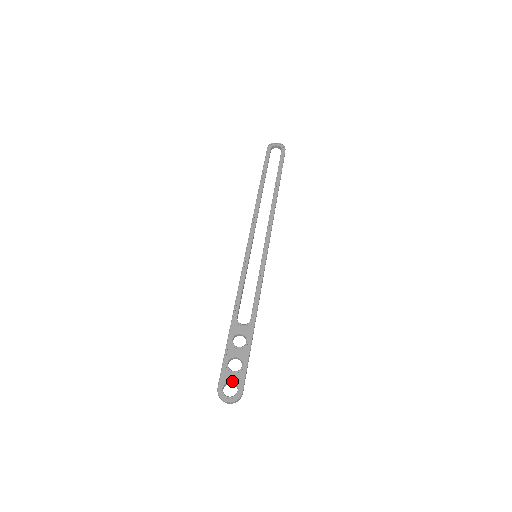
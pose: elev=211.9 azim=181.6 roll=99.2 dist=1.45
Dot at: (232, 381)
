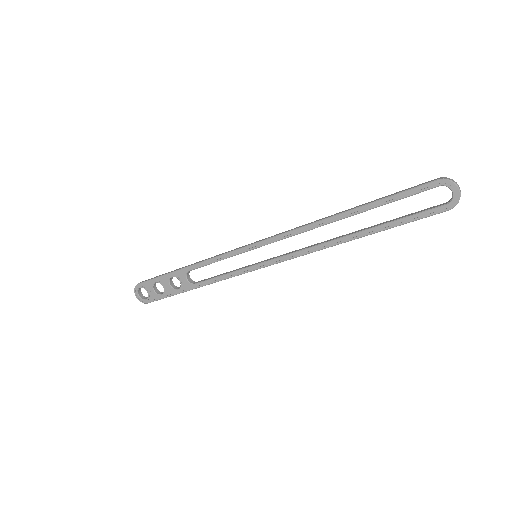
Dot at: (147, 292)
